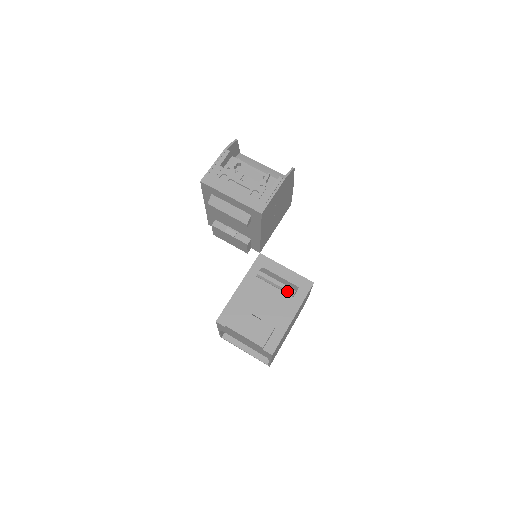
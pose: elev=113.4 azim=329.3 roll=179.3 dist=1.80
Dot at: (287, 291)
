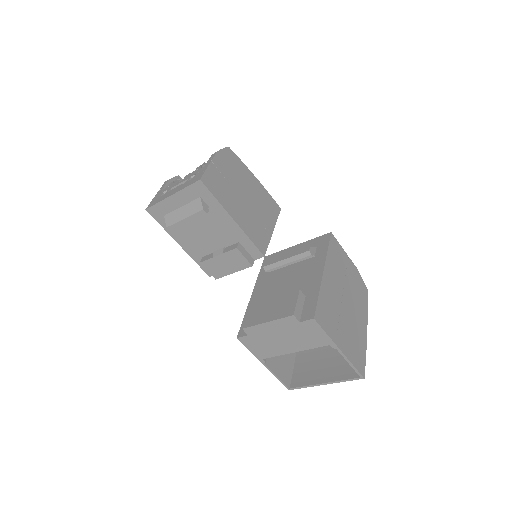
Dot at: (300, 255)
